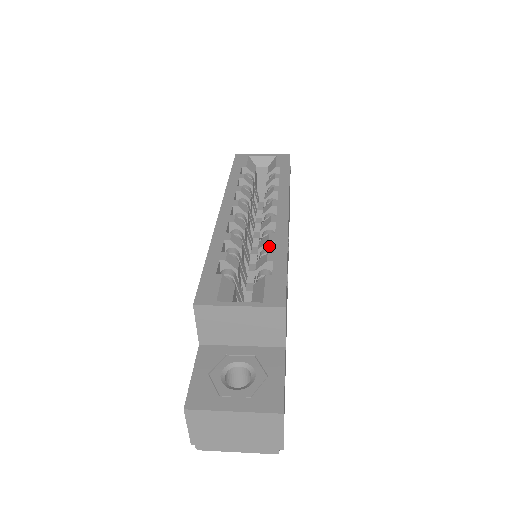
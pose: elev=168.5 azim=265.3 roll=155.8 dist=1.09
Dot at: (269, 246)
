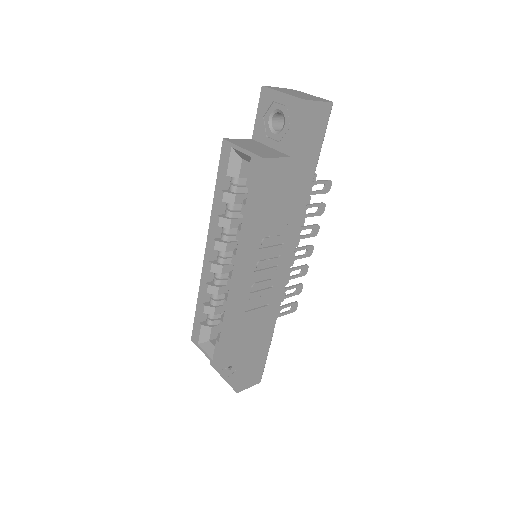
Dot at: occluded
